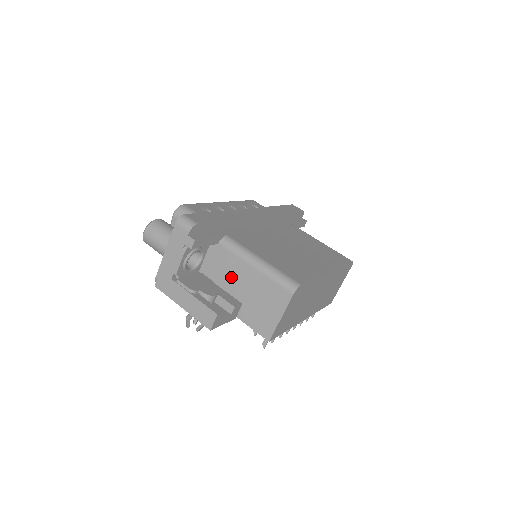
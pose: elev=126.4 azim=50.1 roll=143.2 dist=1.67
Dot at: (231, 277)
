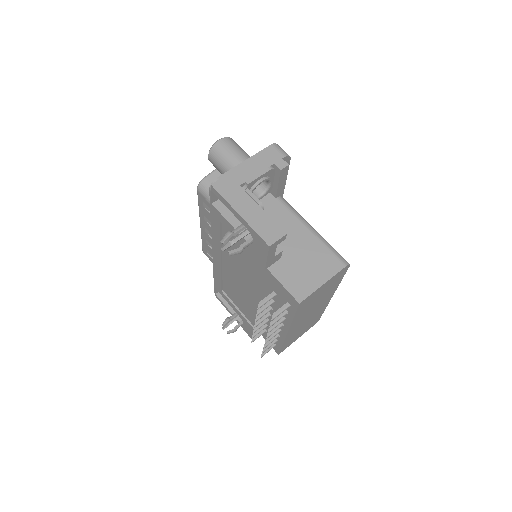
Dot at: occluded
